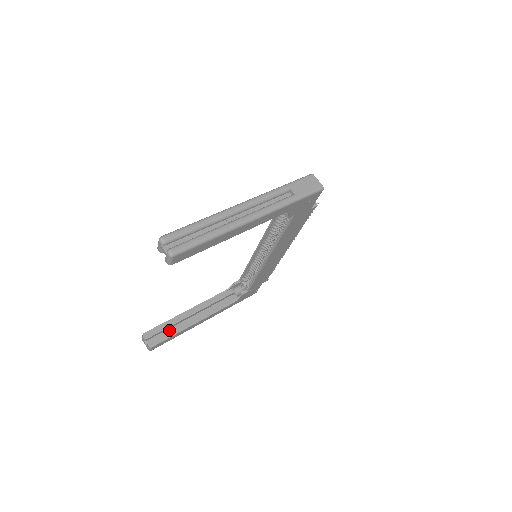
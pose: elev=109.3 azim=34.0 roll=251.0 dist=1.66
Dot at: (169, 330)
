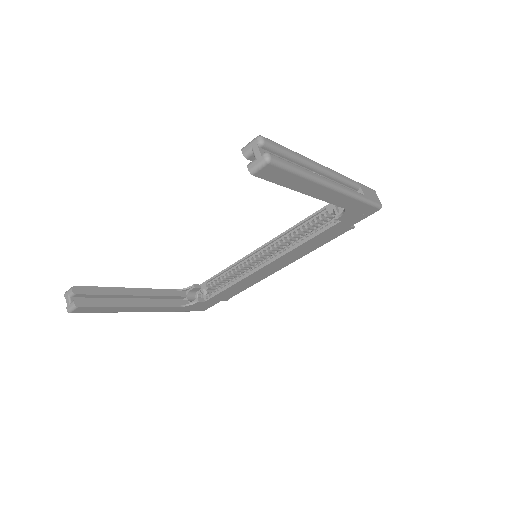
Dot at: occluded
